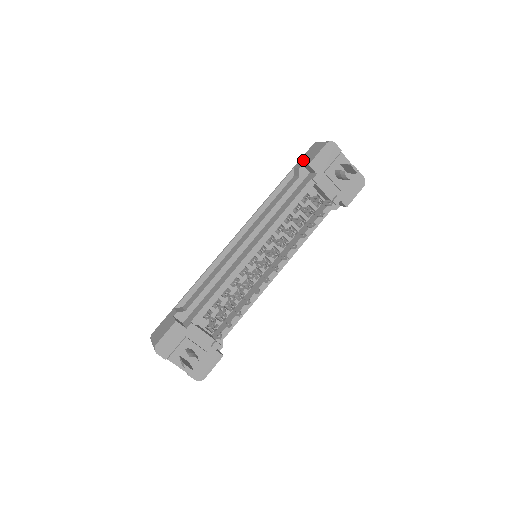
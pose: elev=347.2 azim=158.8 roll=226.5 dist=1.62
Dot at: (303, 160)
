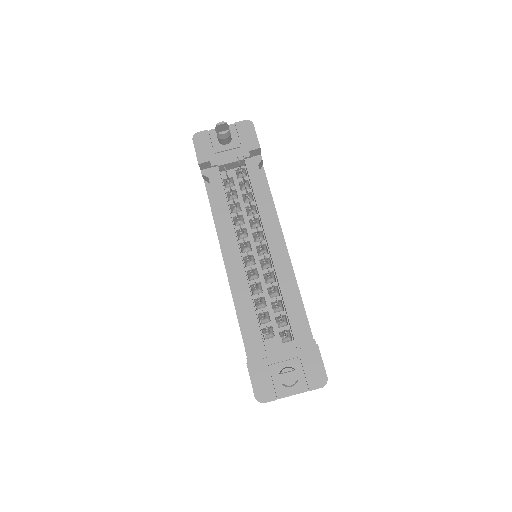
Dot at: occluded
